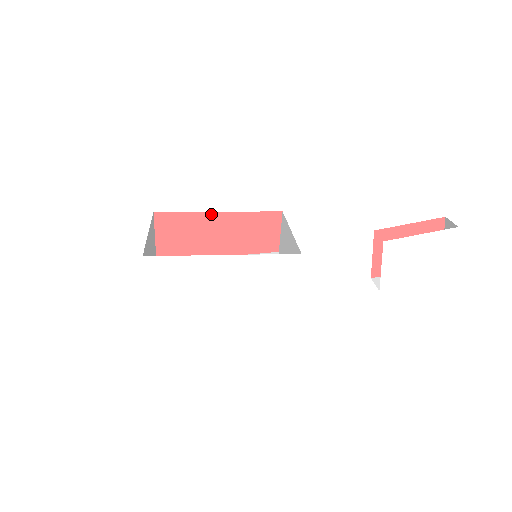
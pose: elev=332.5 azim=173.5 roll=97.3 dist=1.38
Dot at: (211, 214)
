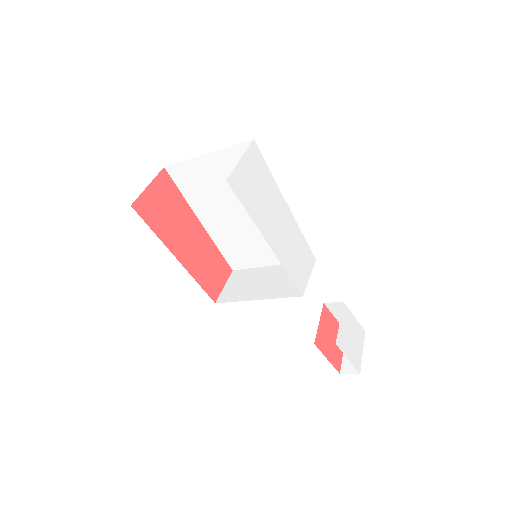
Dot at: (195, 218)
